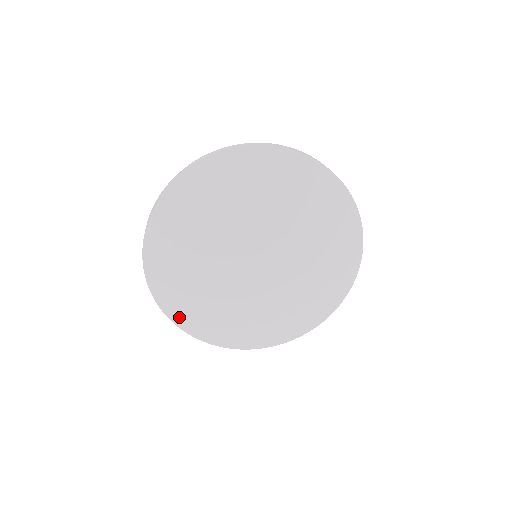
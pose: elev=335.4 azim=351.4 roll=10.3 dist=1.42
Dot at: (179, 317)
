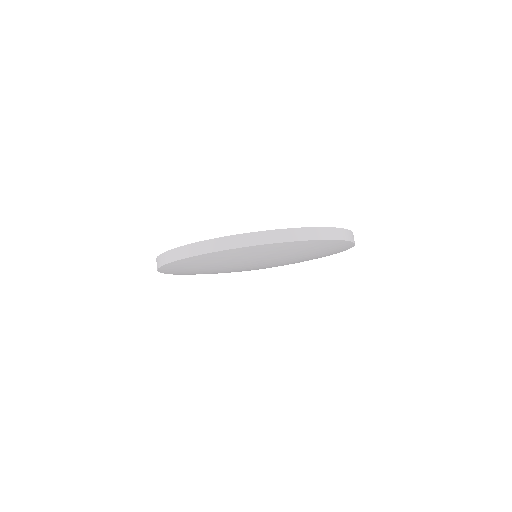
Dot at: occluded
